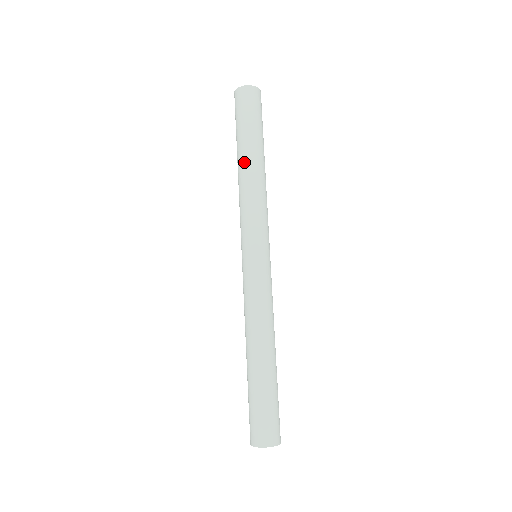
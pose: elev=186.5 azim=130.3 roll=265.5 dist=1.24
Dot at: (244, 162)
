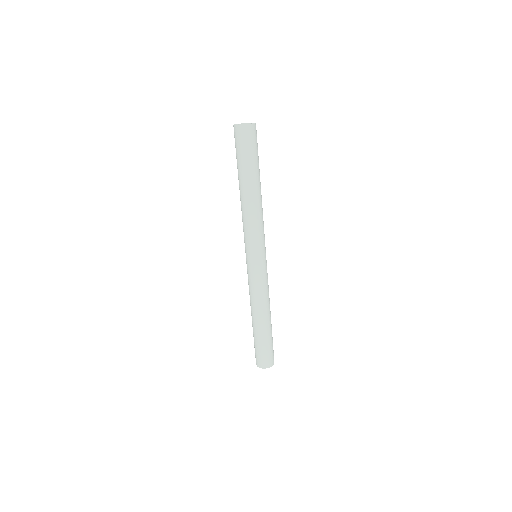
Dot at: (249, 192)
